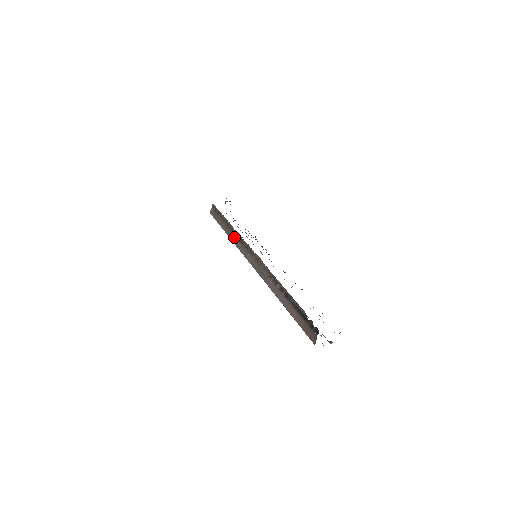
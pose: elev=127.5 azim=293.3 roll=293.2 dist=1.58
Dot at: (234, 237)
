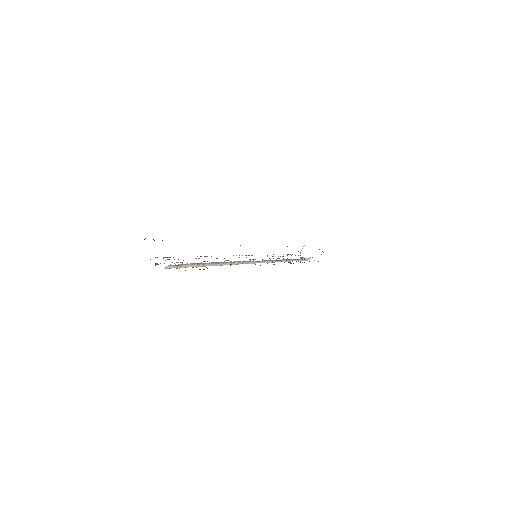
Dot at: occluded
